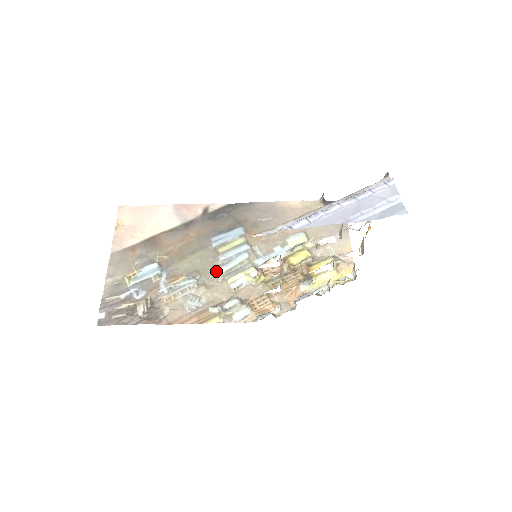
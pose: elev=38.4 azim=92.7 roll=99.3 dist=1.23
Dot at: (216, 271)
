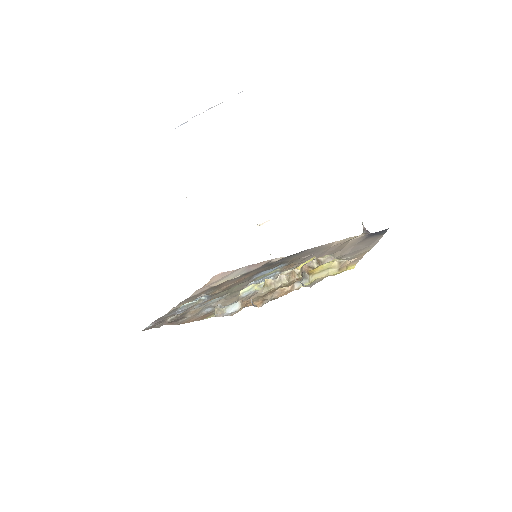
Dot at: occluded
